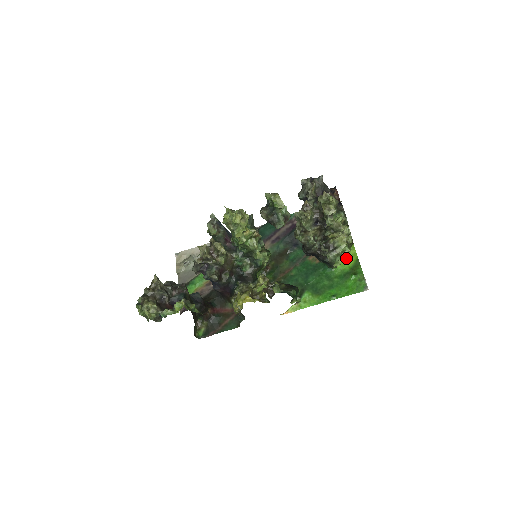
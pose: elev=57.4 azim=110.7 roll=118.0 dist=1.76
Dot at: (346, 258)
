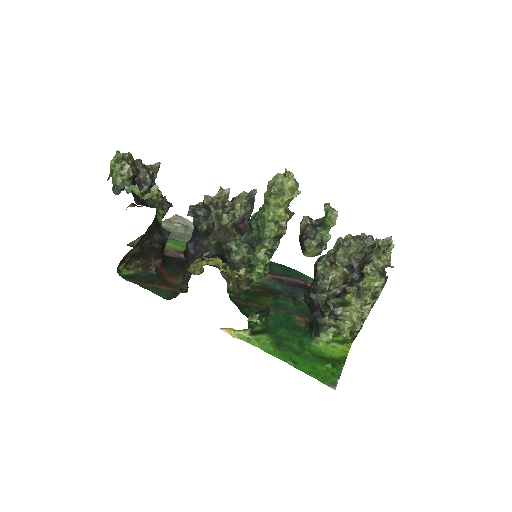
Dot at: (334, 347)
